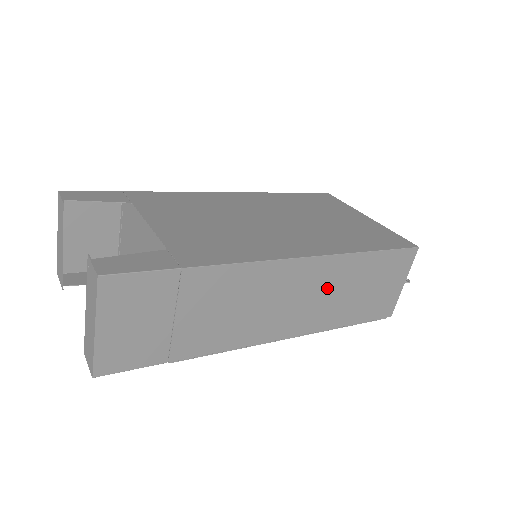
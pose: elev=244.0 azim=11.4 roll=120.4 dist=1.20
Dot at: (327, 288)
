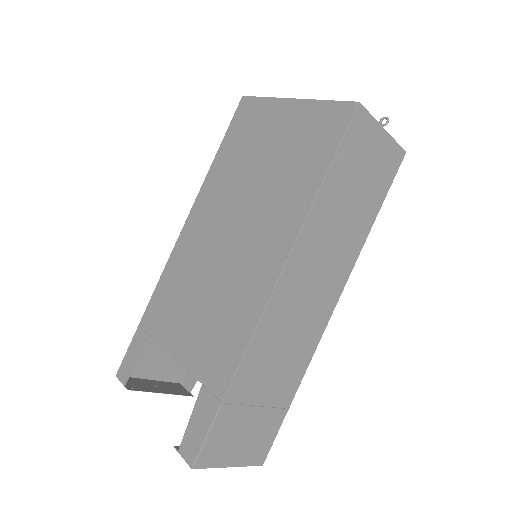
Dot at: (325, 245)
